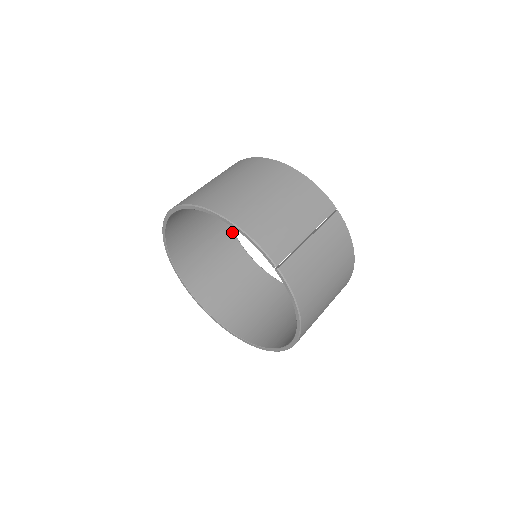
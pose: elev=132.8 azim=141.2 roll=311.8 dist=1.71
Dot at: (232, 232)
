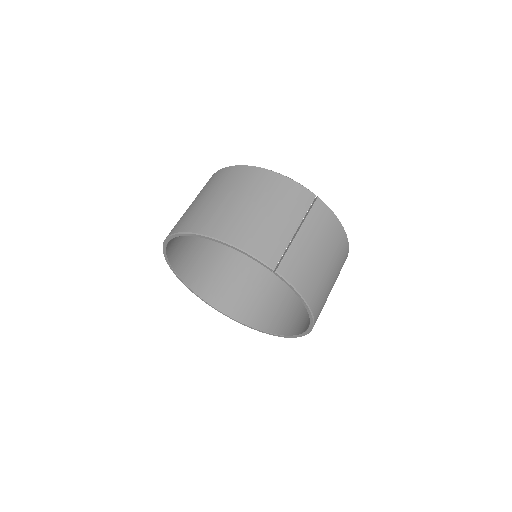
Dot at: occluded
